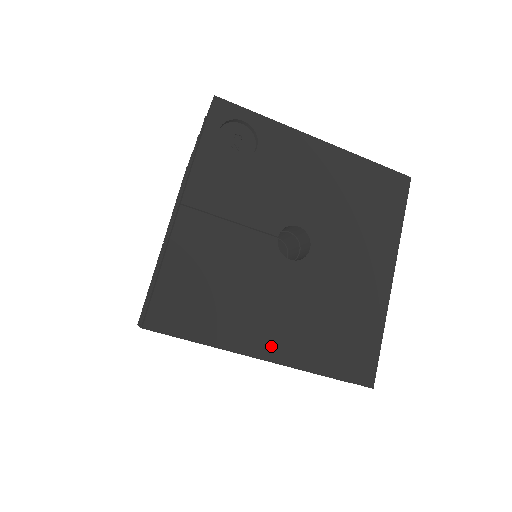
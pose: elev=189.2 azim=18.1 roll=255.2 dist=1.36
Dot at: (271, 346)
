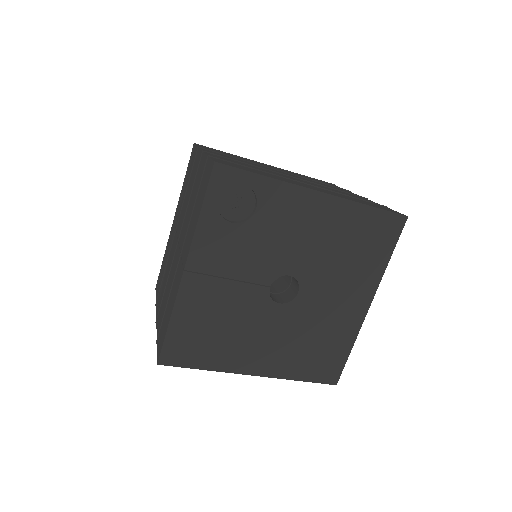
Dot at: (258, 366)
